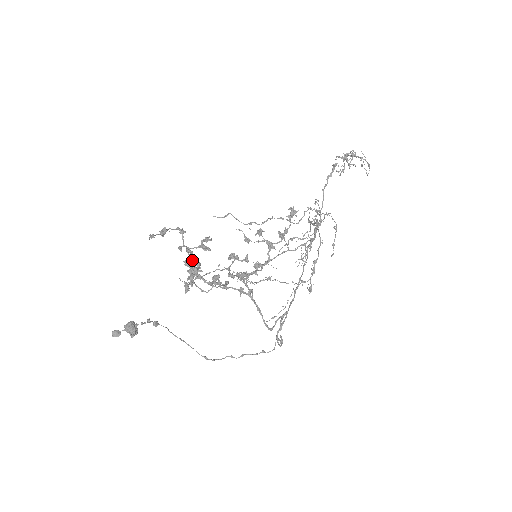
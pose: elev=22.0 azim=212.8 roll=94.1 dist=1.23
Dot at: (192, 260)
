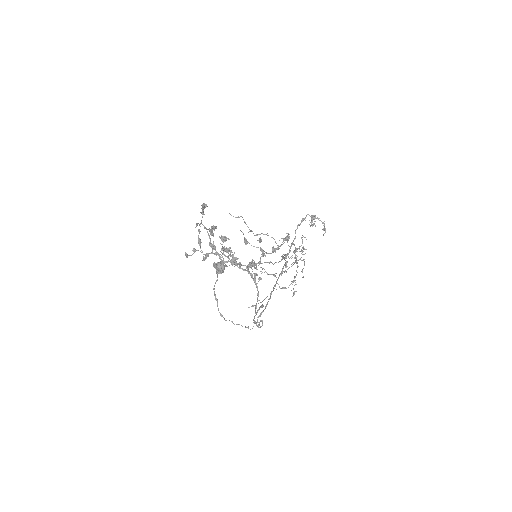
Dot at: (228, 238)
